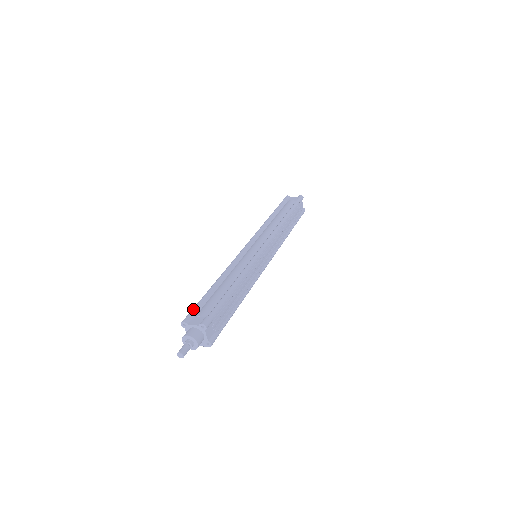
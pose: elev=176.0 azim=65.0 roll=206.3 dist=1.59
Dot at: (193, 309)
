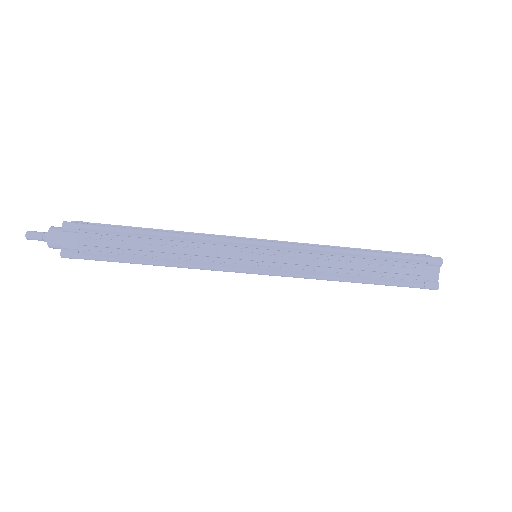
Dot at: (98, 223)
